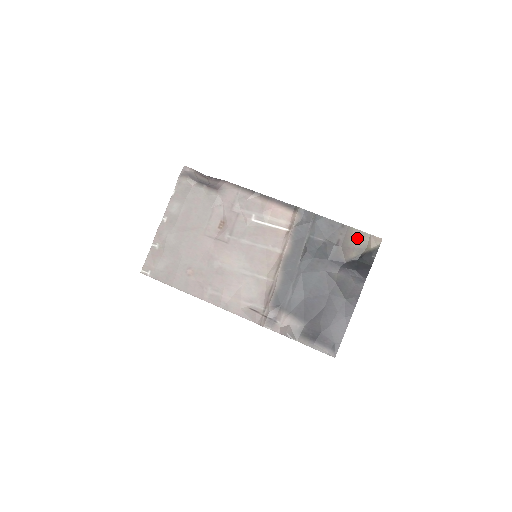
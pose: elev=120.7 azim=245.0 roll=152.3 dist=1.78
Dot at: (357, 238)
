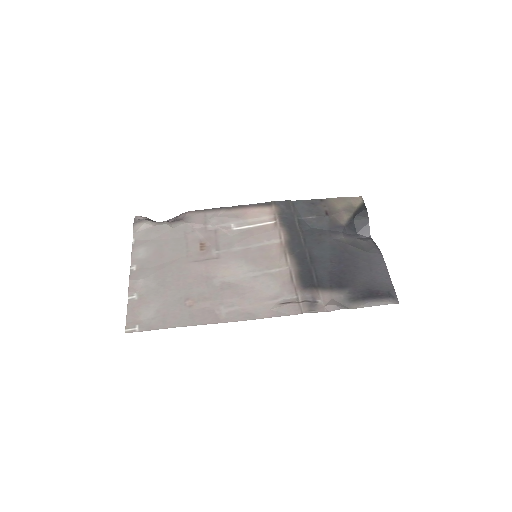
Dot at: (340, 203)
